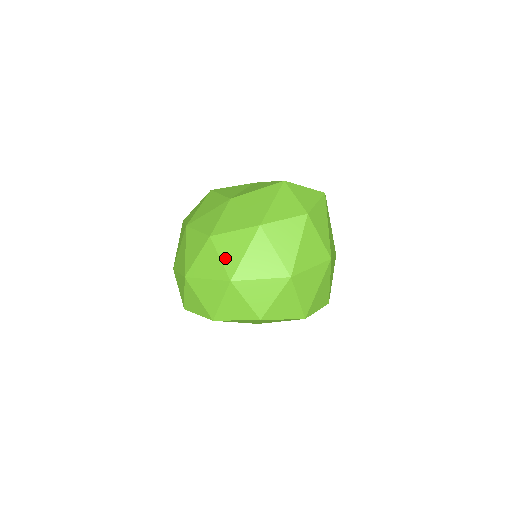
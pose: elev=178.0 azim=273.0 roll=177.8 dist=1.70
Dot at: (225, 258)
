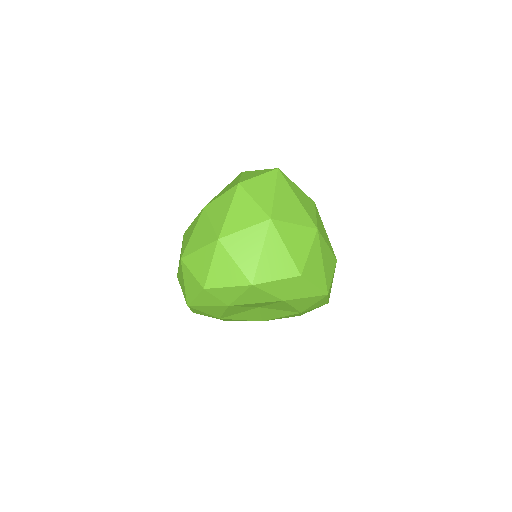
Dot at: (184, 244)
